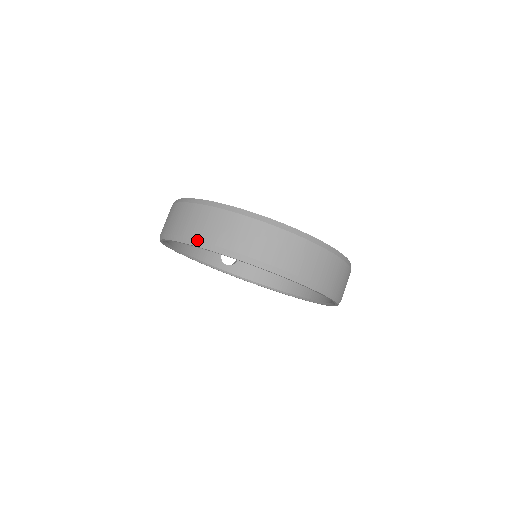
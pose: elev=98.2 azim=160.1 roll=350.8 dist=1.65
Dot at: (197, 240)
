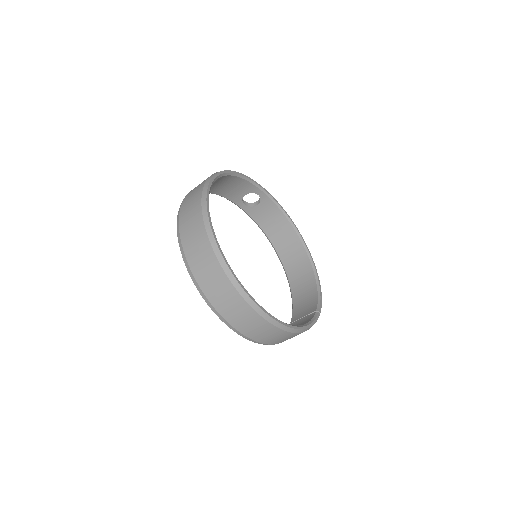
Dot at: (194, 276)
